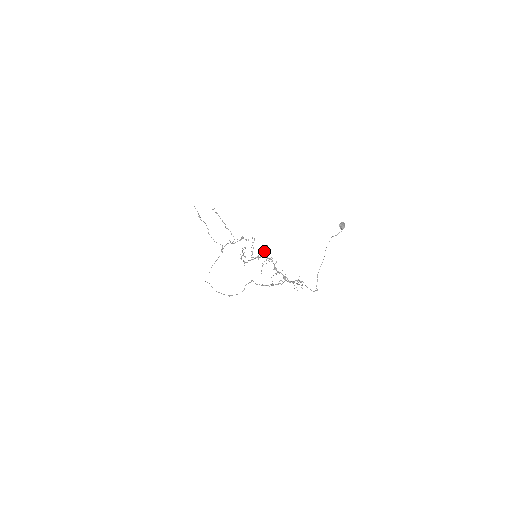
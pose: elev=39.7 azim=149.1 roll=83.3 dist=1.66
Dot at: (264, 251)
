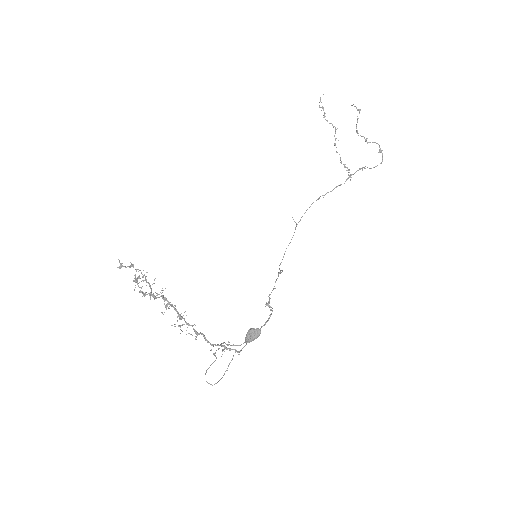
Dot at: occluded
